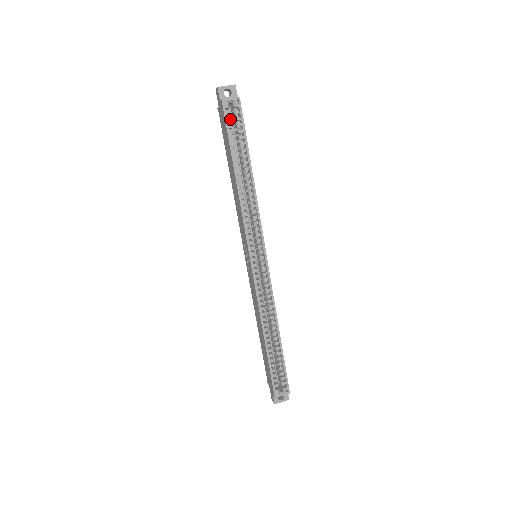
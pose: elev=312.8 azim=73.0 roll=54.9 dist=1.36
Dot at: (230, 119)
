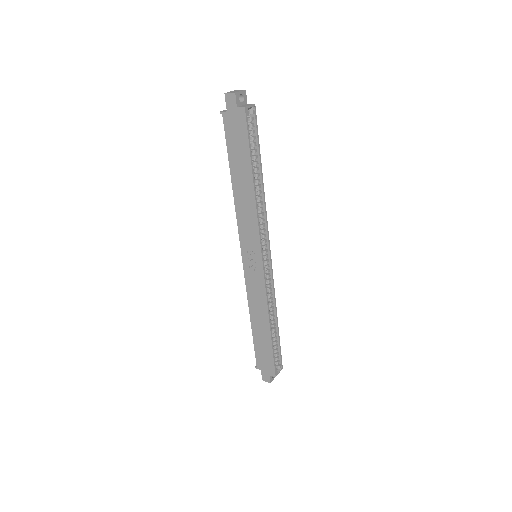
Dot at: (248, 126)
